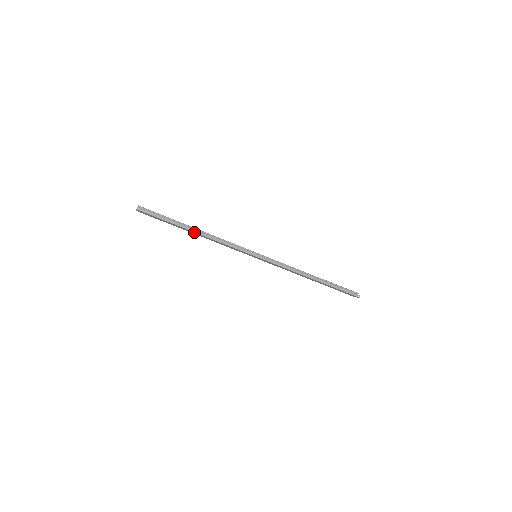
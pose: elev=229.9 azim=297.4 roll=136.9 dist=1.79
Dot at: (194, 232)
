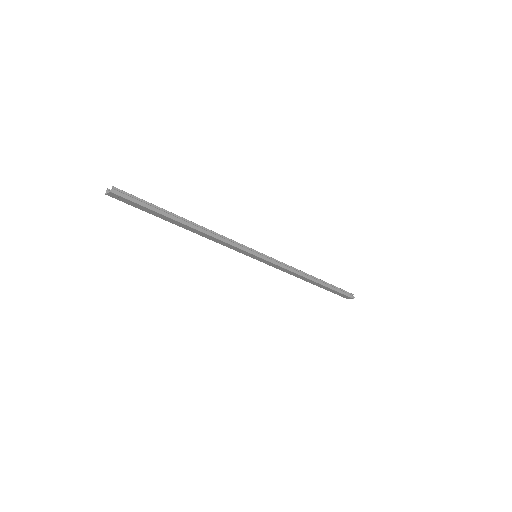
Dot at: (187, 226)
